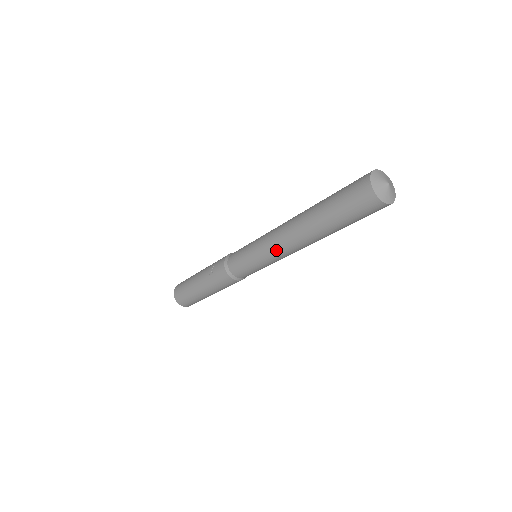
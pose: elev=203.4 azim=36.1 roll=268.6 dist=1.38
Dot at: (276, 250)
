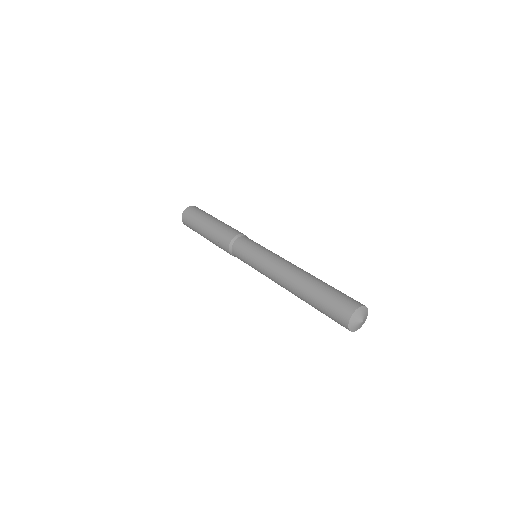
Dot at: occluded
